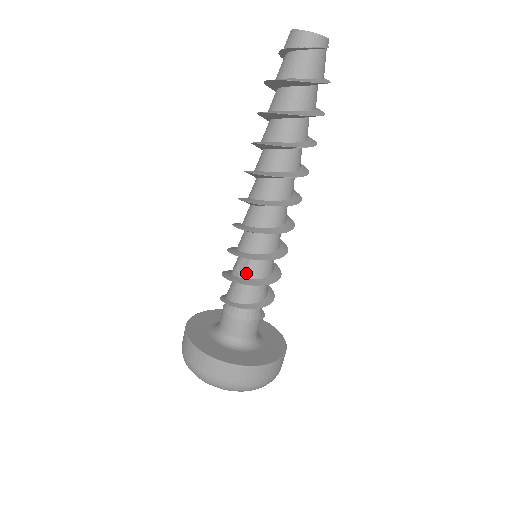
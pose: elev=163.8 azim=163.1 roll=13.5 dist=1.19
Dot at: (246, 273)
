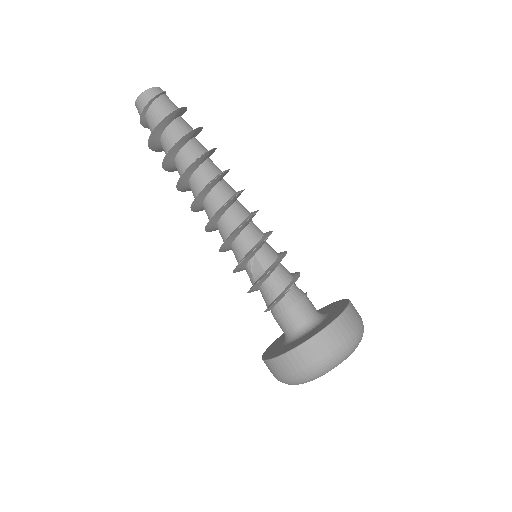
Dot at: (262, 267)
